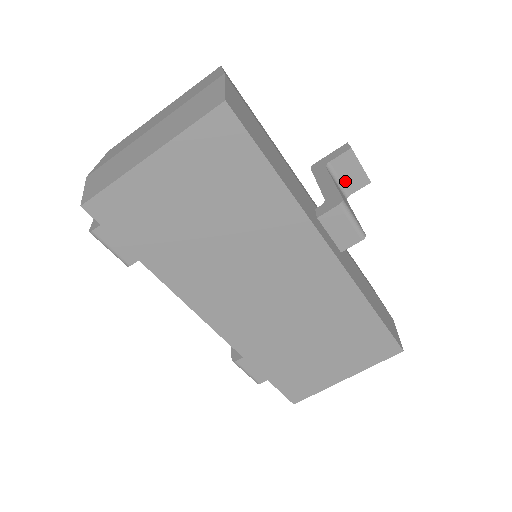
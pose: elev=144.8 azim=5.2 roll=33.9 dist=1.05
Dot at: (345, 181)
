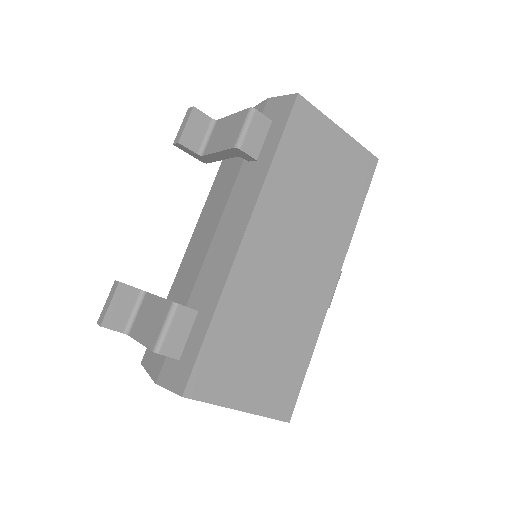
Dot at: occluded
